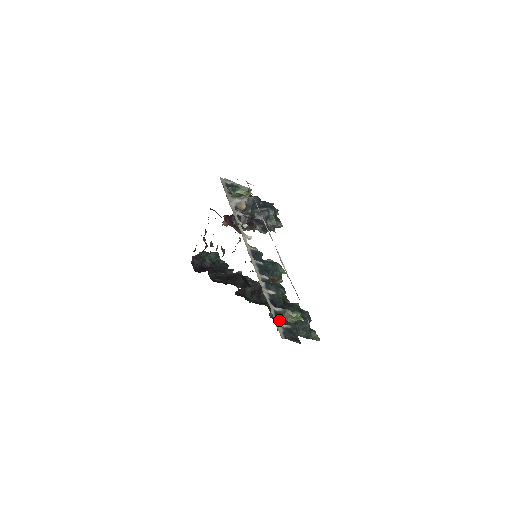
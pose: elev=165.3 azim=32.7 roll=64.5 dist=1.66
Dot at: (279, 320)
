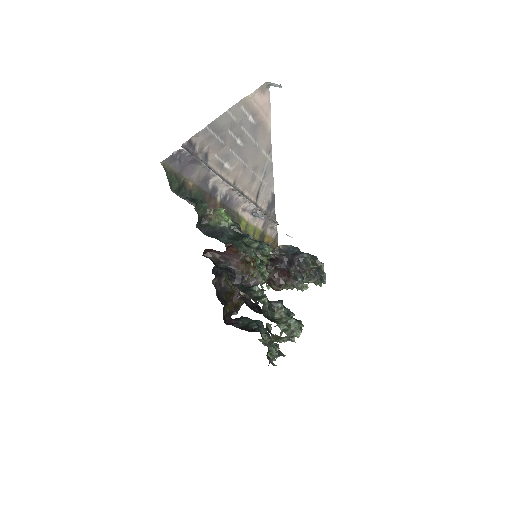
Dot at: occluded
